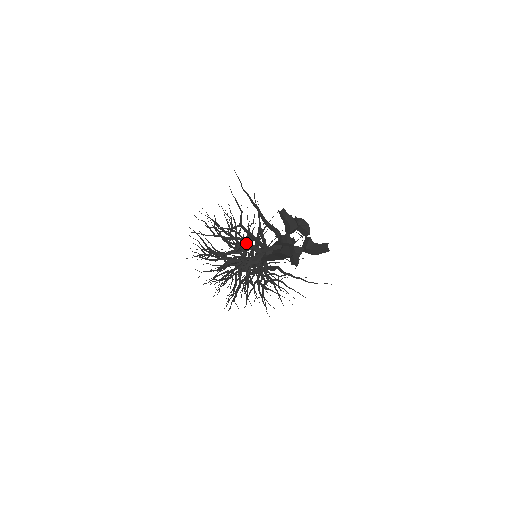
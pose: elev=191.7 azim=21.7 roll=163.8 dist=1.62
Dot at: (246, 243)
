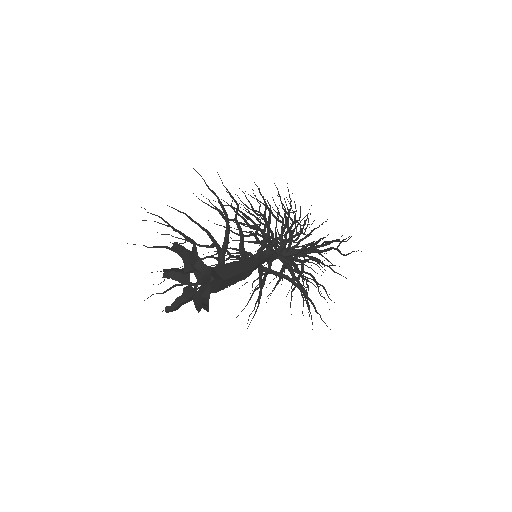
Dot at: (217, 245)
